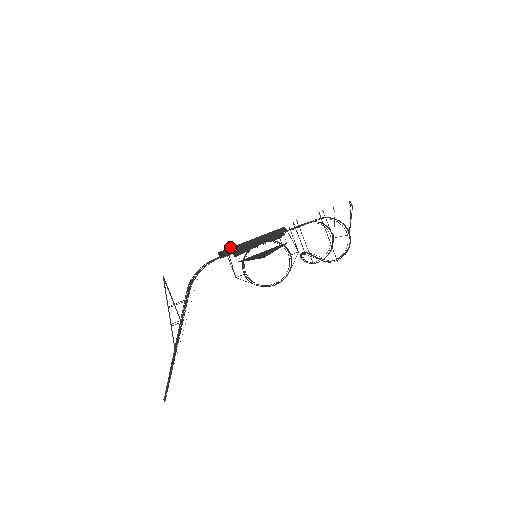
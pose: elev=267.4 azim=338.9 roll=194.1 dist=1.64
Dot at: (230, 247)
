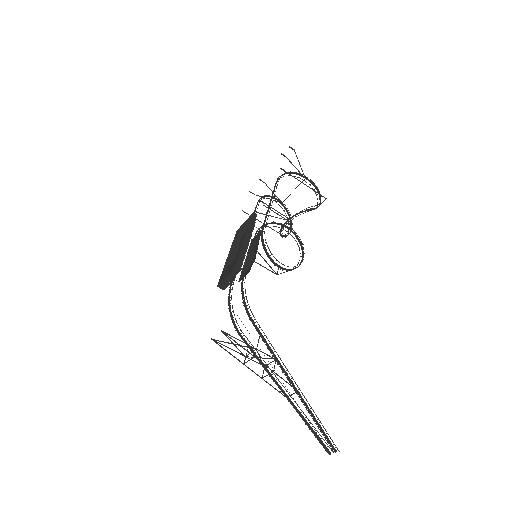
Dot at: (223, 271)
